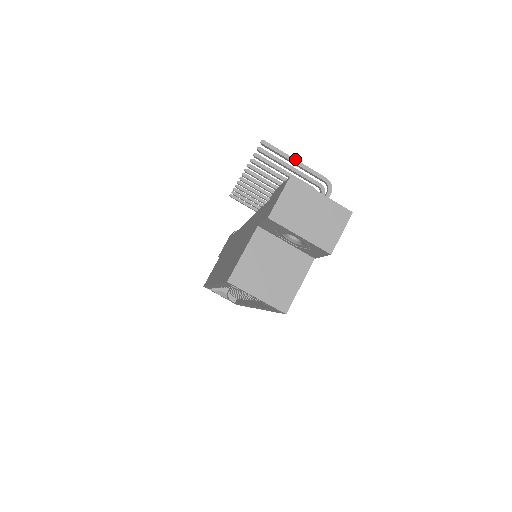
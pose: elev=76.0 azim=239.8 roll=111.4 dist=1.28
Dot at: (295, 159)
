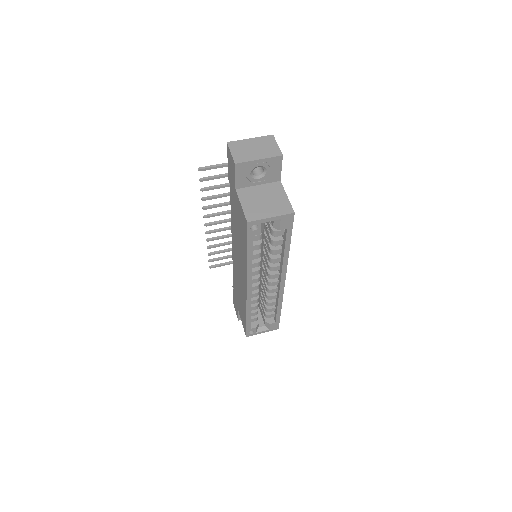
Dot at: (224, 163)
